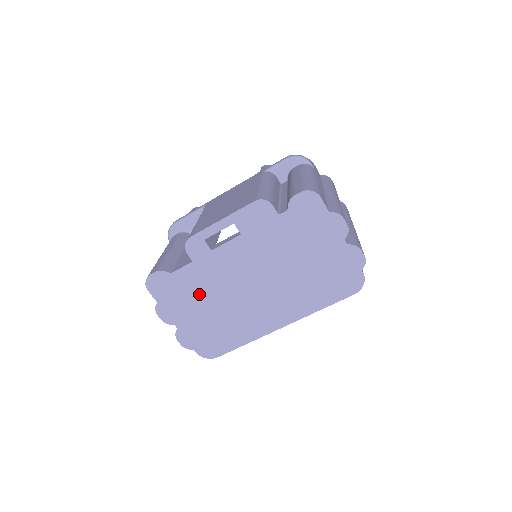
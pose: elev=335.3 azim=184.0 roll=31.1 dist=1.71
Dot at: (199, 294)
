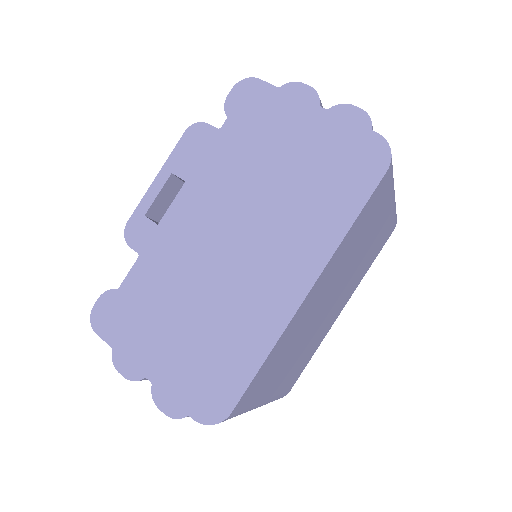
Dot at: (163, 302)
